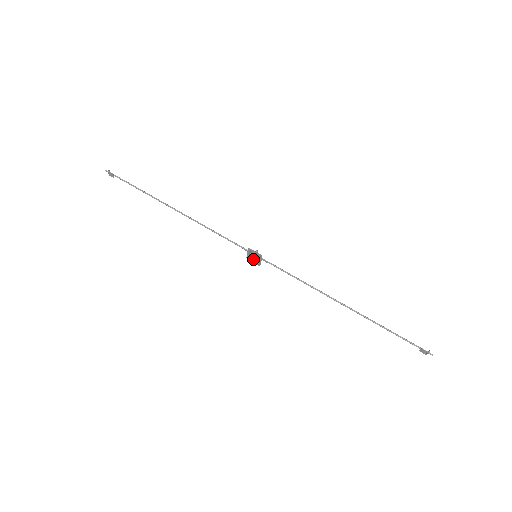
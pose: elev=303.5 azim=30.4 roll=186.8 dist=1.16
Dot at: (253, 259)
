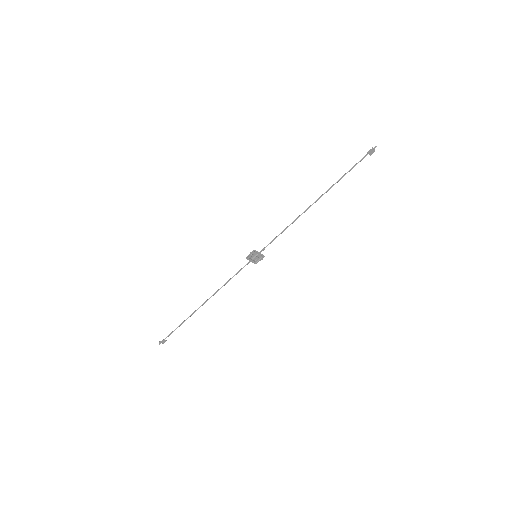
Dot at: (258, 259)
